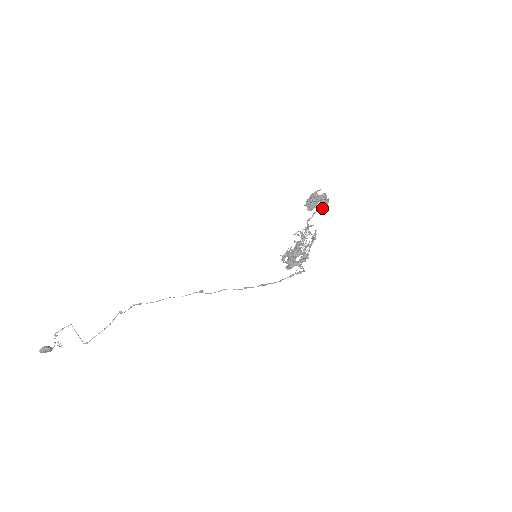
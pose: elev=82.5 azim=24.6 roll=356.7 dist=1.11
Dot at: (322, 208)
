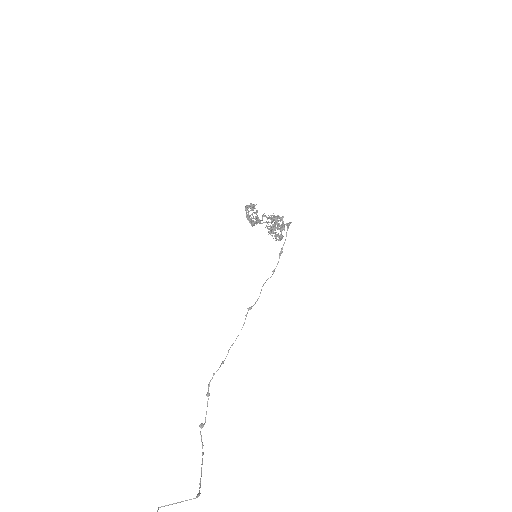
Dot at: (258, 219)
